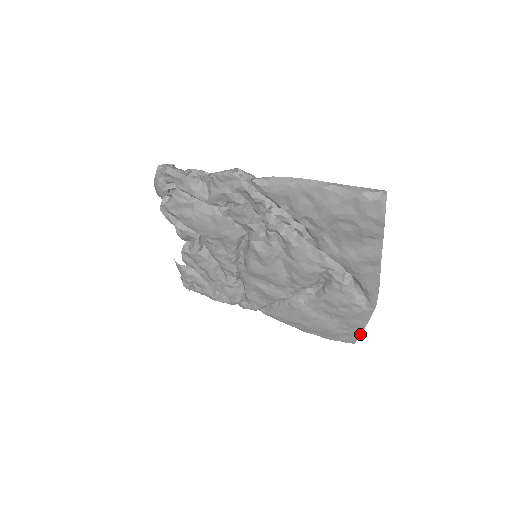
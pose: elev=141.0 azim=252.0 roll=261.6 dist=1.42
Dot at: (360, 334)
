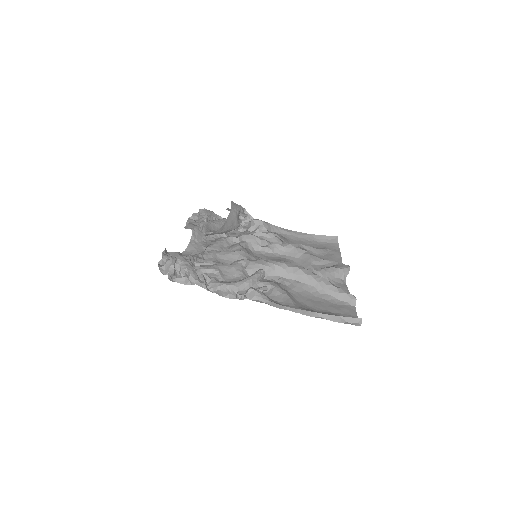
Dot at: occluded
